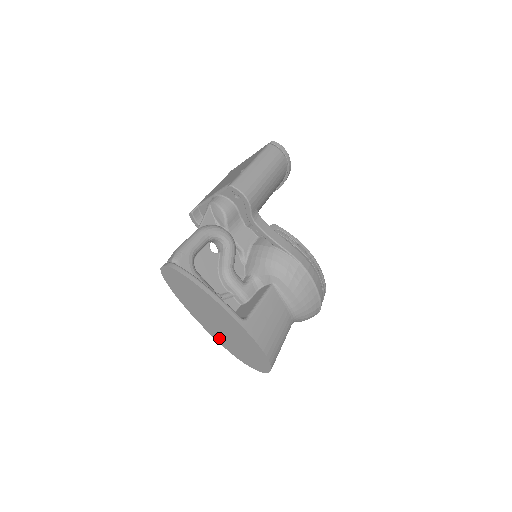
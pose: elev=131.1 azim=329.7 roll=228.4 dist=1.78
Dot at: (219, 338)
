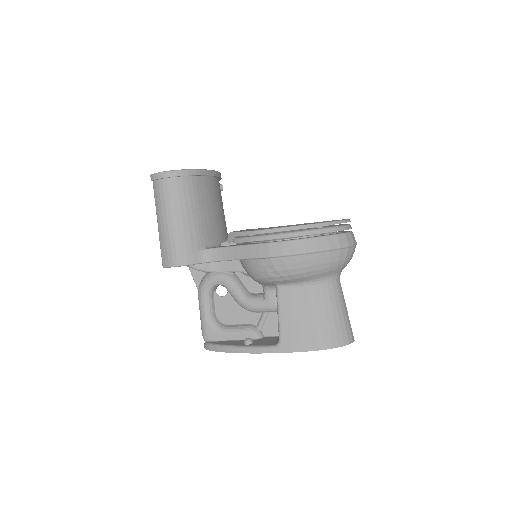
Dot at: occluded
